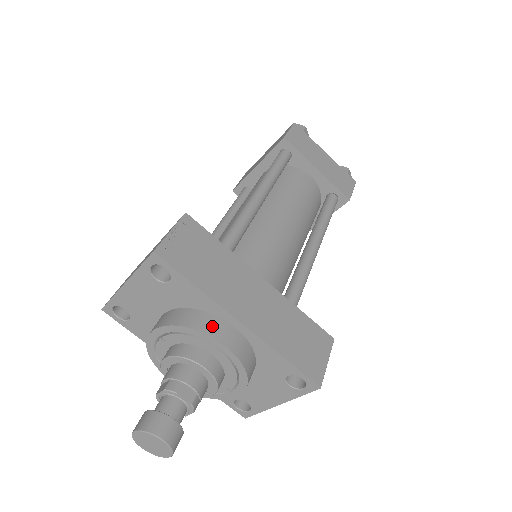
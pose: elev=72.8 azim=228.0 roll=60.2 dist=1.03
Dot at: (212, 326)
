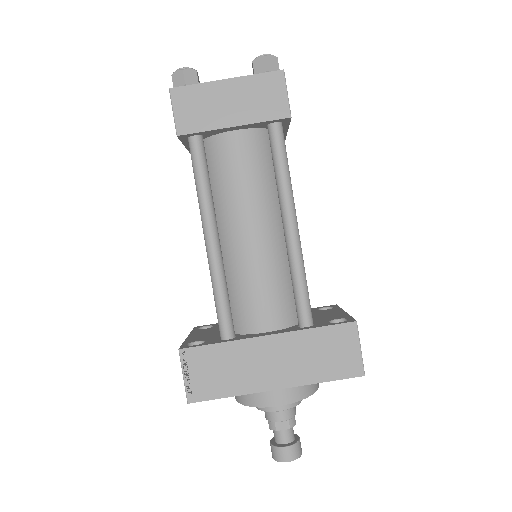
Dot at: (261, 399)
